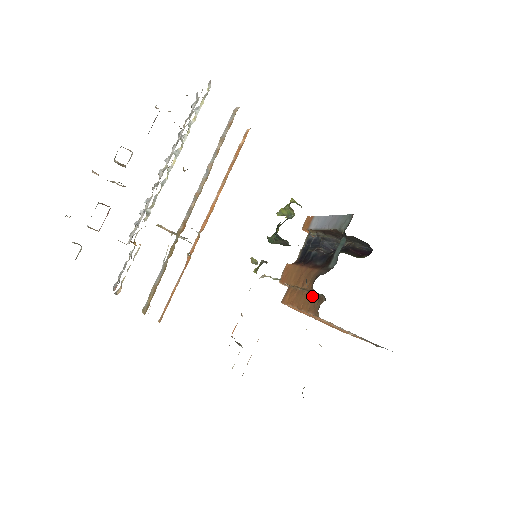
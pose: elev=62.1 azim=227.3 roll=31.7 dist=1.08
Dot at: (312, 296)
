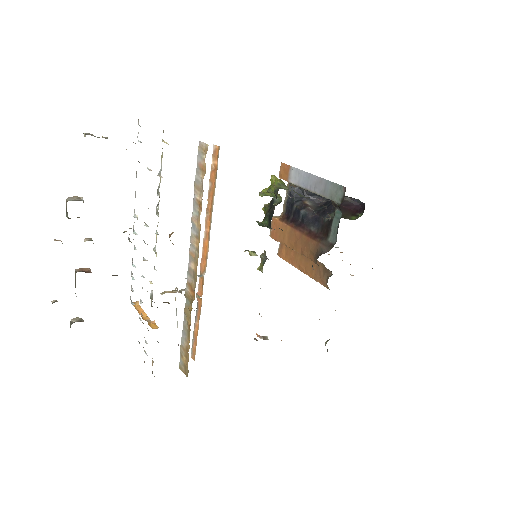
Dot at: (314, 263)
